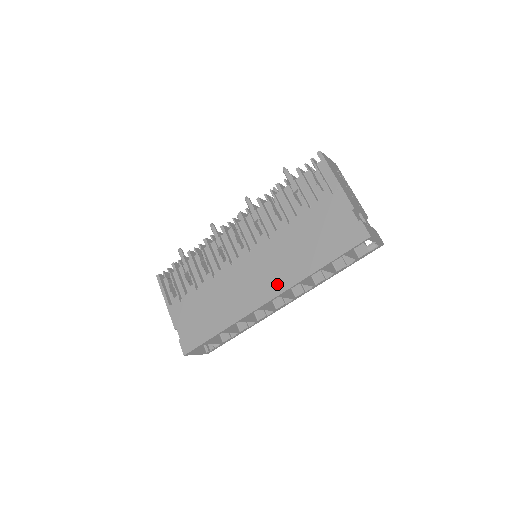
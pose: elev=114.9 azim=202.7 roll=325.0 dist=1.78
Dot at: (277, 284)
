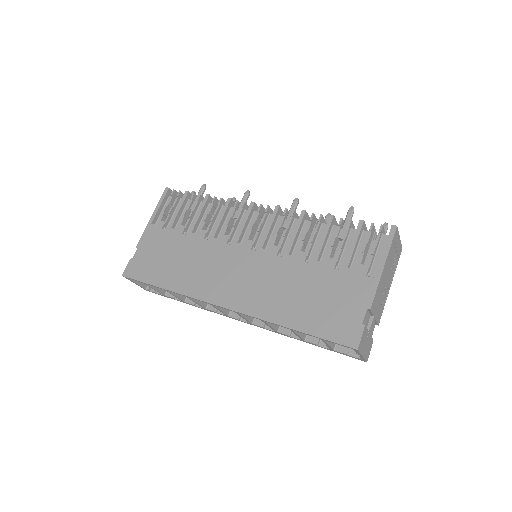
Dot at: (244, 301)
